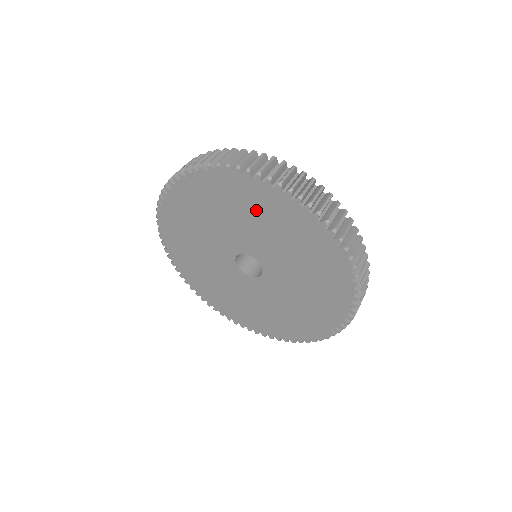
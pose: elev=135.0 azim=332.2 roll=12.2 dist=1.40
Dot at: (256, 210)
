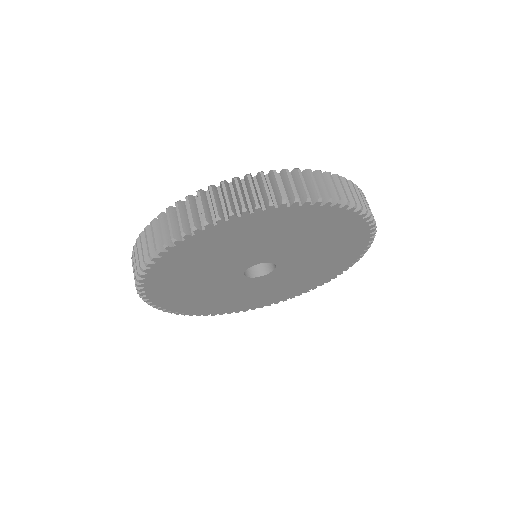
Dot at: (334, 239)
